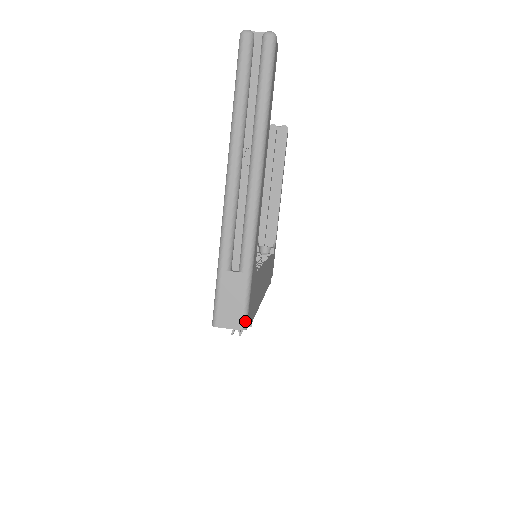
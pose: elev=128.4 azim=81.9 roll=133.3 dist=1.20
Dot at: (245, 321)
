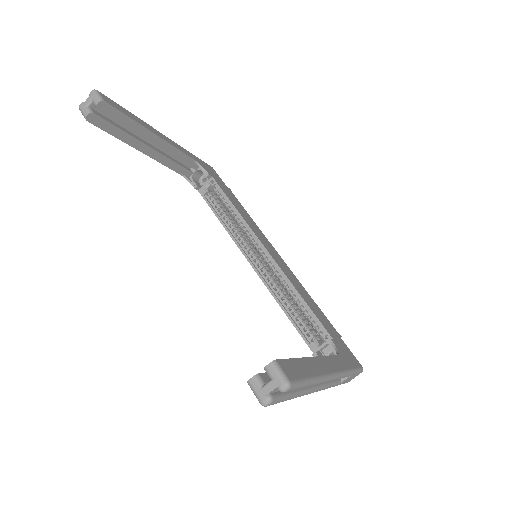
Dot at: (362, 370)
